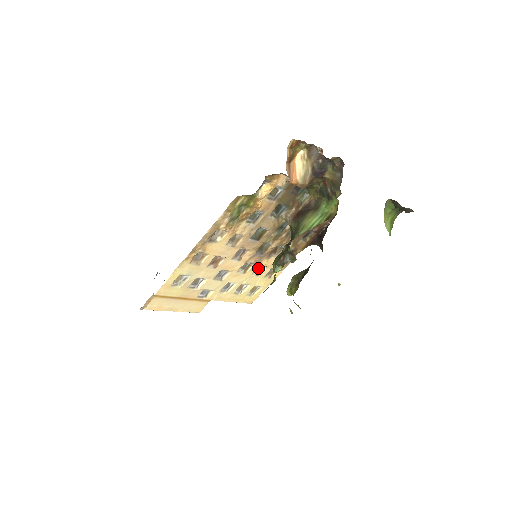
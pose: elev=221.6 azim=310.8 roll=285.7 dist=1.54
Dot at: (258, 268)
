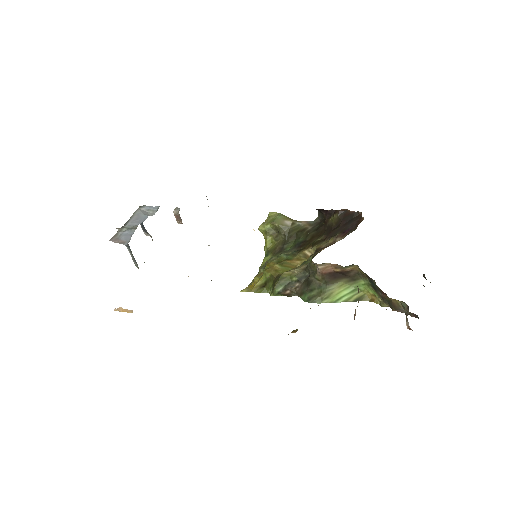
Dot at: occluded
